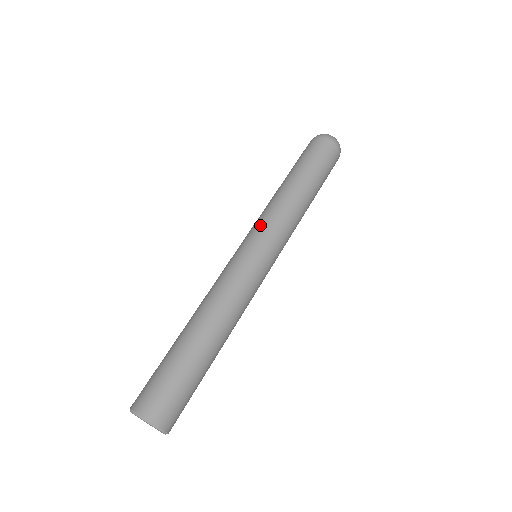
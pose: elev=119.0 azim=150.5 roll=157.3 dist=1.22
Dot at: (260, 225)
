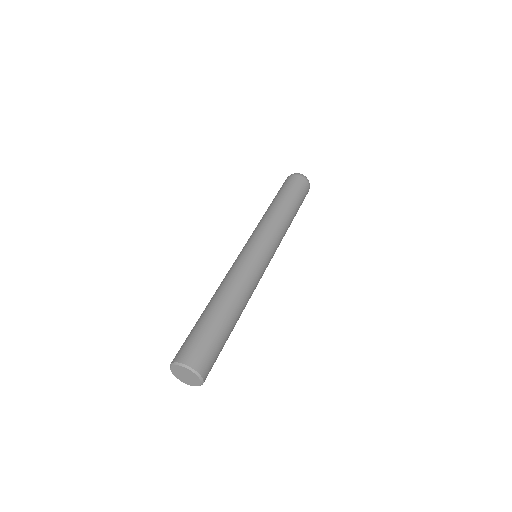
Dot at: (254, 233)
